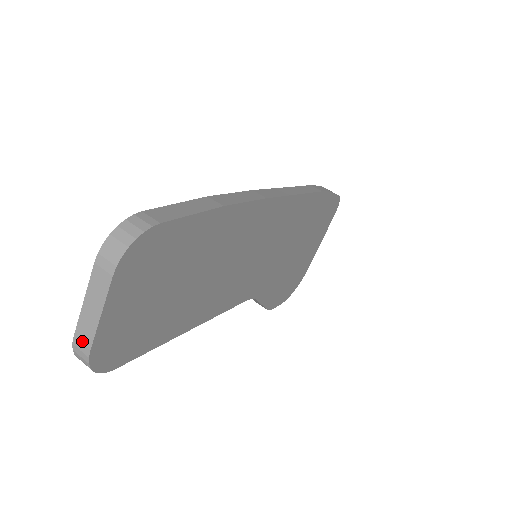
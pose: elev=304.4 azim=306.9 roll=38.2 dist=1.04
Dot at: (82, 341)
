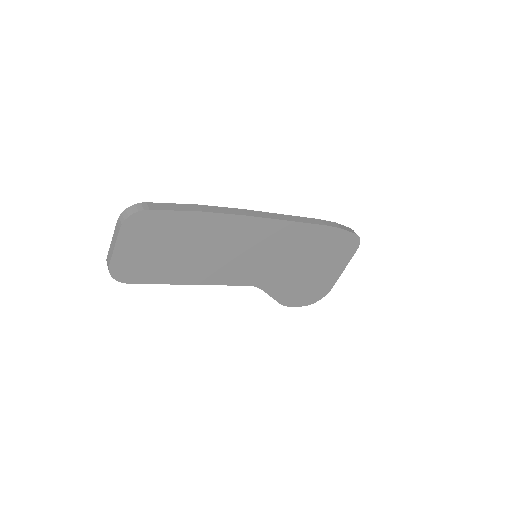
Dot at: (108, 259)
